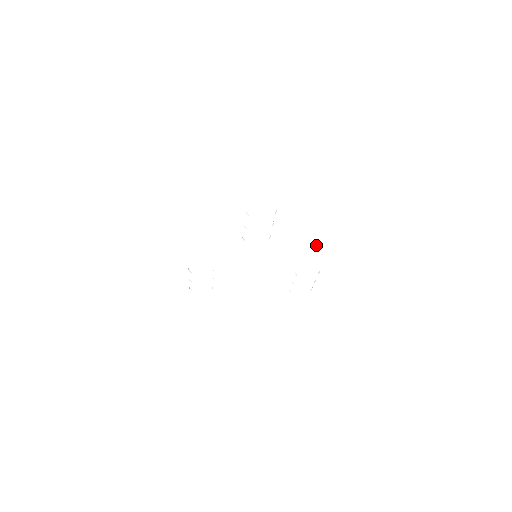
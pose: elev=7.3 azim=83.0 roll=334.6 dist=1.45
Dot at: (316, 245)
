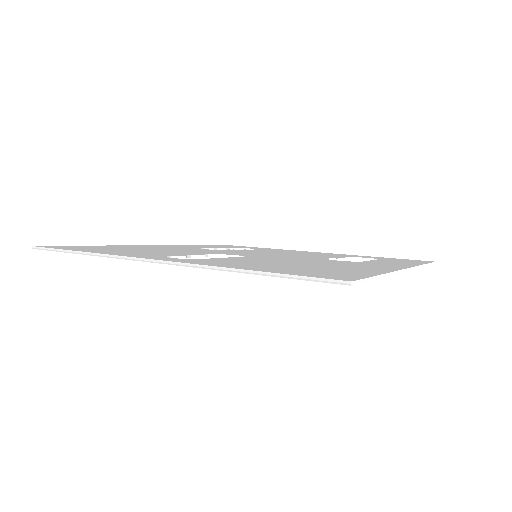
Dot at: occluded
